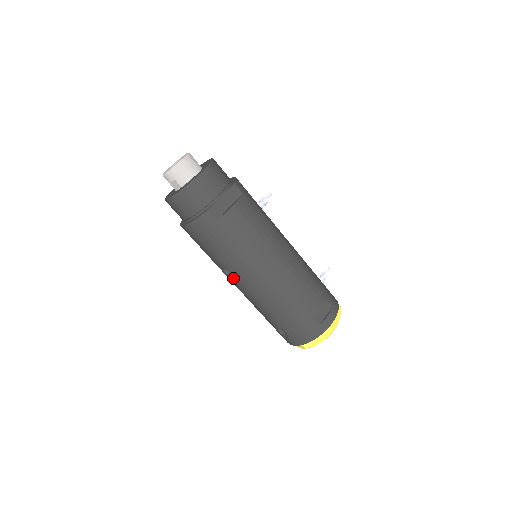
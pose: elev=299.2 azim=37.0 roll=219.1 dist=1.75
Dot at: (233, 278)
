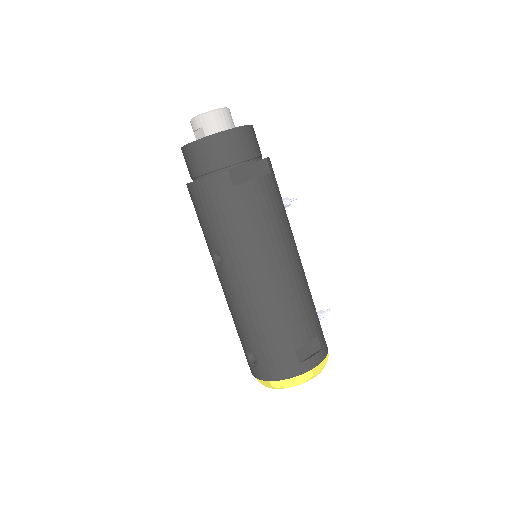
Dot at: (222, 267)
